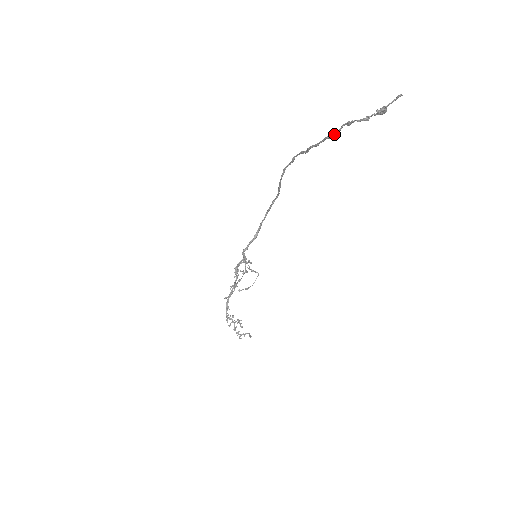
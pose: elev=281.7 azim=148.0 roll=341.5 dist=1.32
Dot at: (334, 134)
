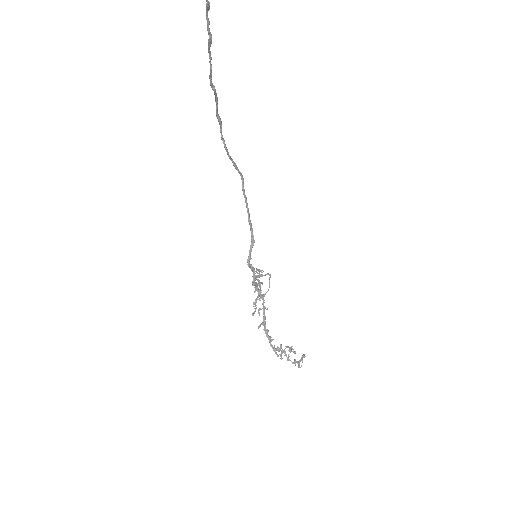
Dot at: occluded
